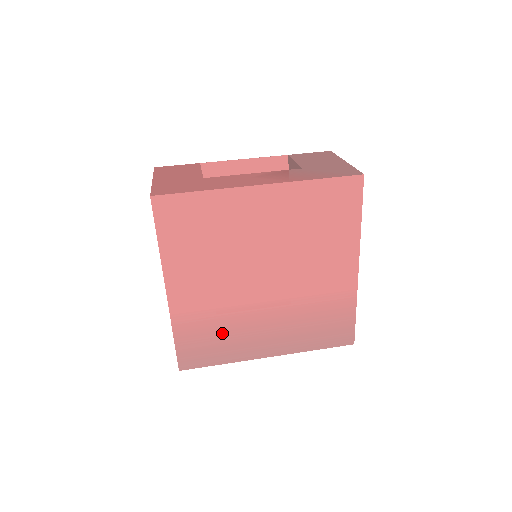
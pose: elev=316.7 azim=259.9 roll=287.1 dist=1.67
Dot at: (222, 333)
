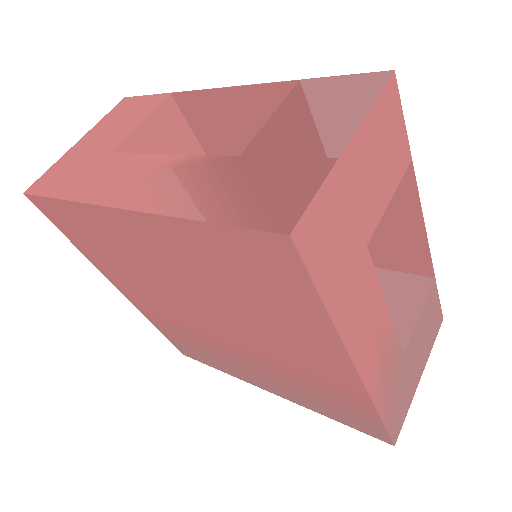
Dot at: (201, 347)
